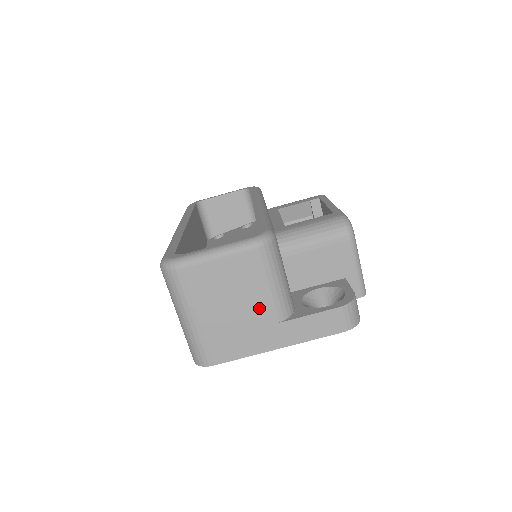
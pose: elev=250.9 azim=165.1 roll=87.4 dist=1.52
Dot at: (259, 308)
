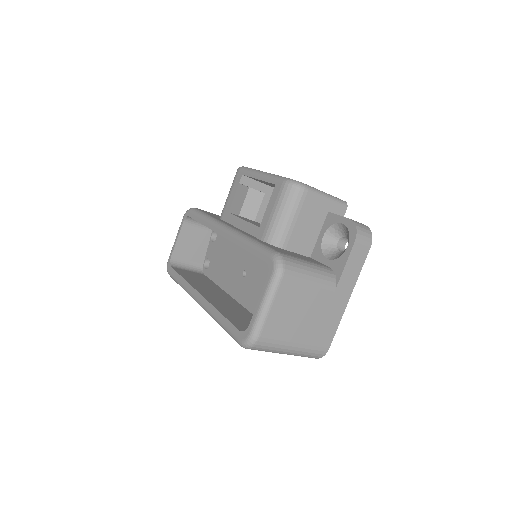
Dot at: (318, 297)
